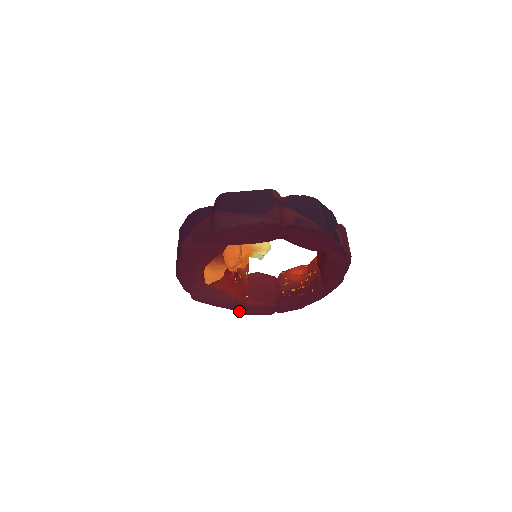
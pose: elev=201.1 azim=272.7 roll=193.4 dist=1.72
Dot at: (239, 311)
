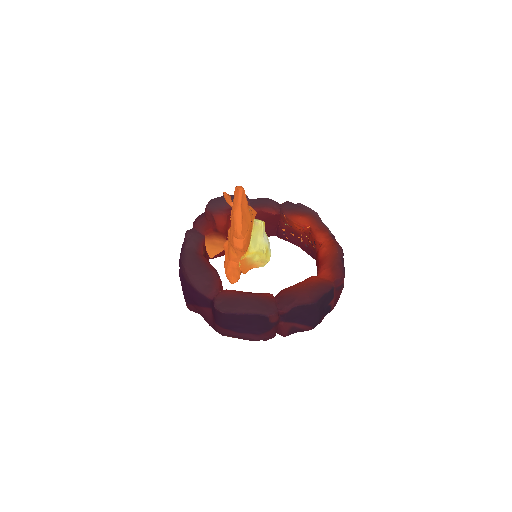
Dot at: occluded
